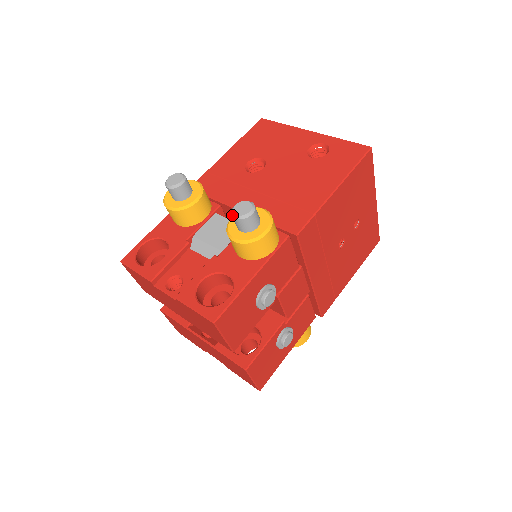
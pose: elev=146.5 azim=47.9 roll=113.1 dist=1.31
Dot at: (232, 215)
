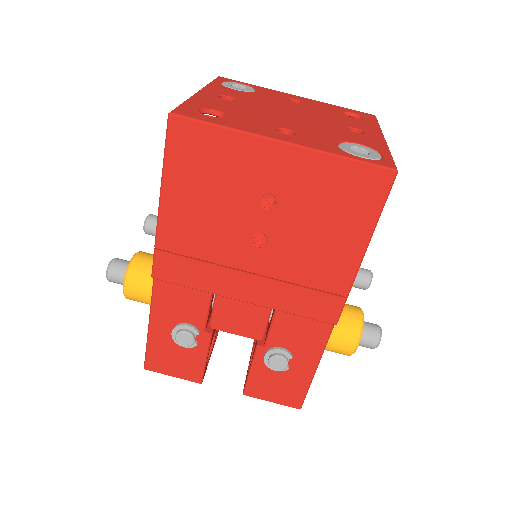
Dot at: occluded
